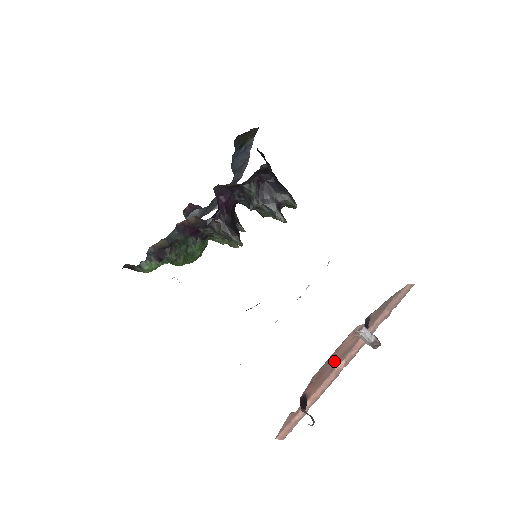
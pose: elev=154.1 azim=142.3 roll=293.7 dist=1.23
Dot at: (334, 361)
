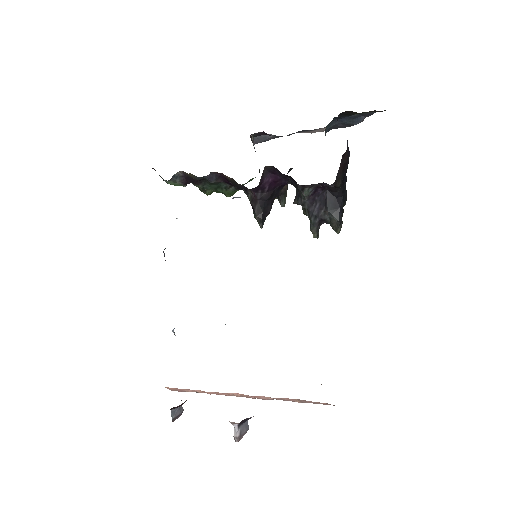
Dot at: occluded
